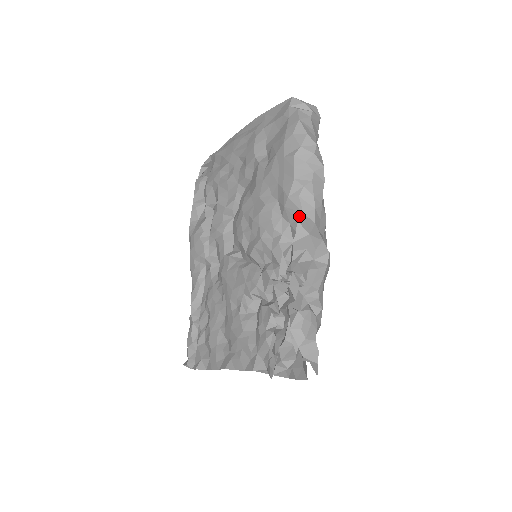
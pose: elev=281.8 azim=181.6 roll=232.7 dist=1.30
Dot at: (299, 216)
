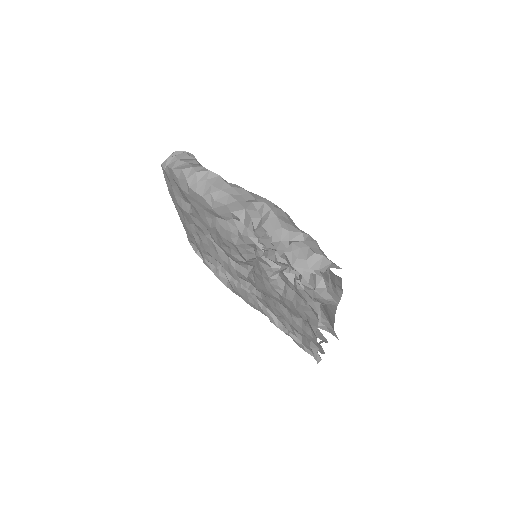
Dot at: (228, 209)
